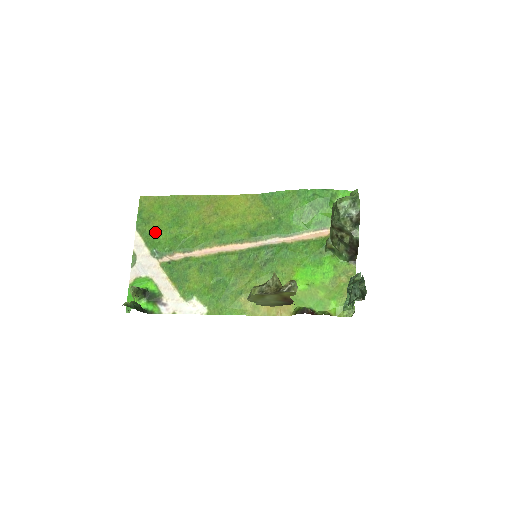
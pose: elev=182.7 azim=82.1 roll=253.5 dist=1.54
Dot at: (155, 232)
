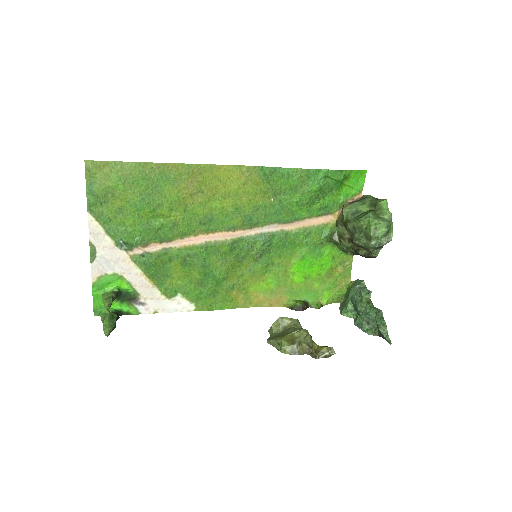
Dot at: (118, 216)
